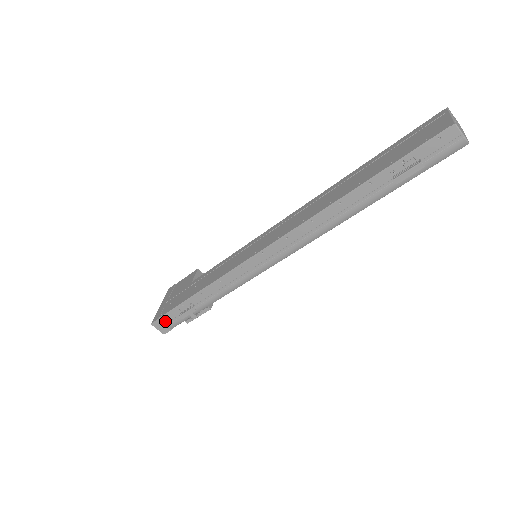
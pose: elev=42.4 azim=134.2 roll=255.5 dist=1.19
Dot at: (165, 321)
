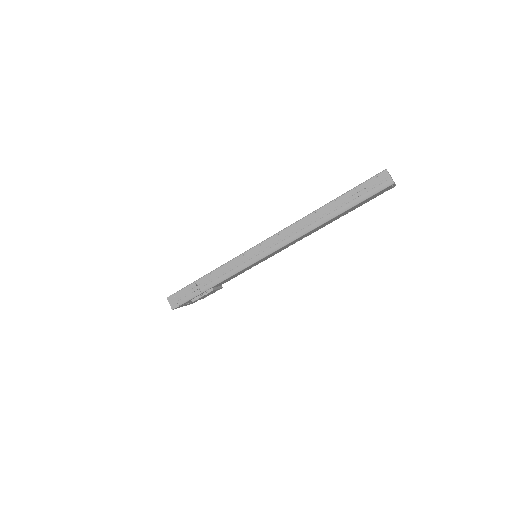
Dot at: (178, 297)
